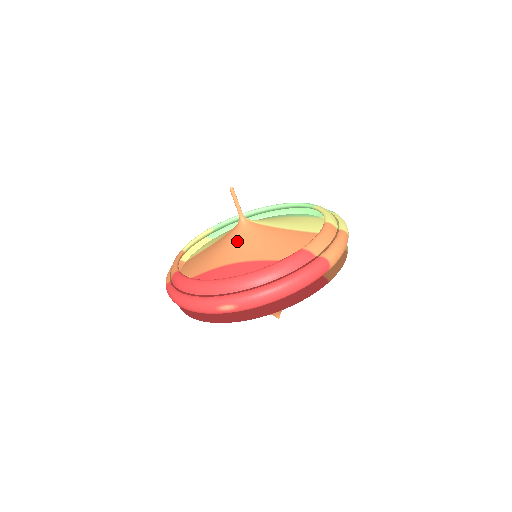
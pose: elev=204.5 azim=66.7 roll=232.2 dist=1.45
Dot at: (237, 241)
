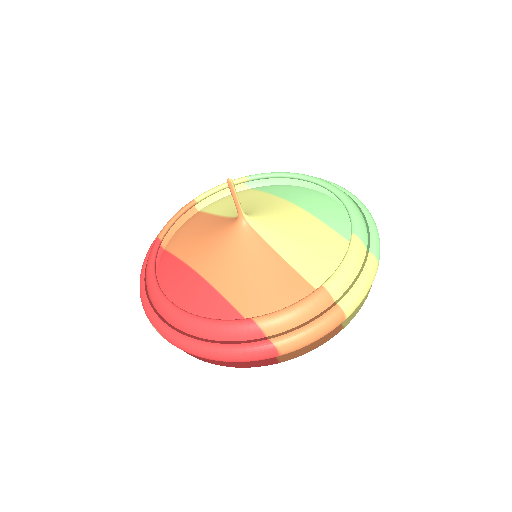
Dot at: (220, 244)
